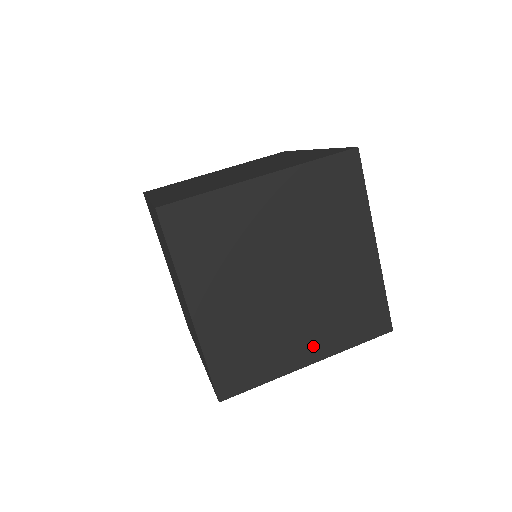
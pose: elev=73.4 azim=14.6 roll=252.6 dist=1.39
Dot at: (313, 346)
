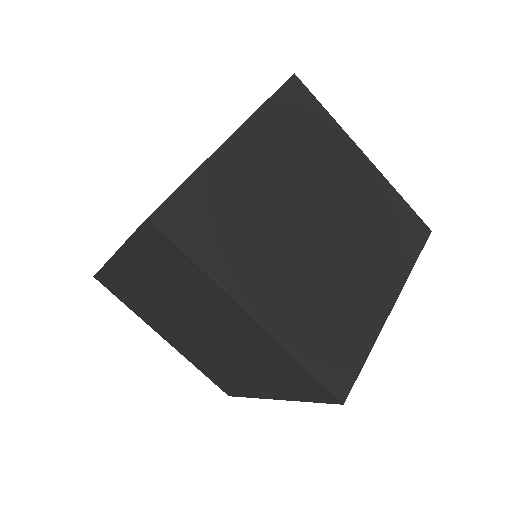
Dot at: (383, 285)
